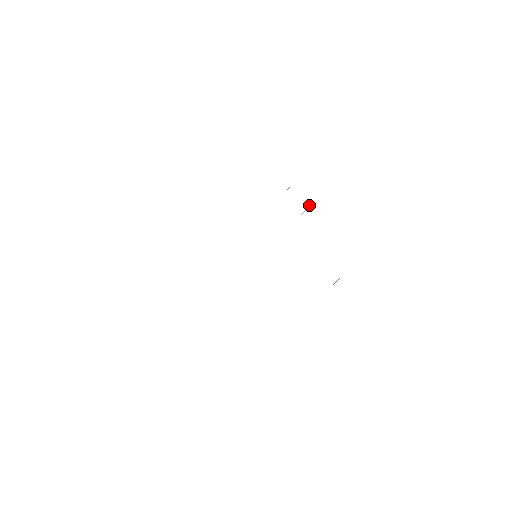
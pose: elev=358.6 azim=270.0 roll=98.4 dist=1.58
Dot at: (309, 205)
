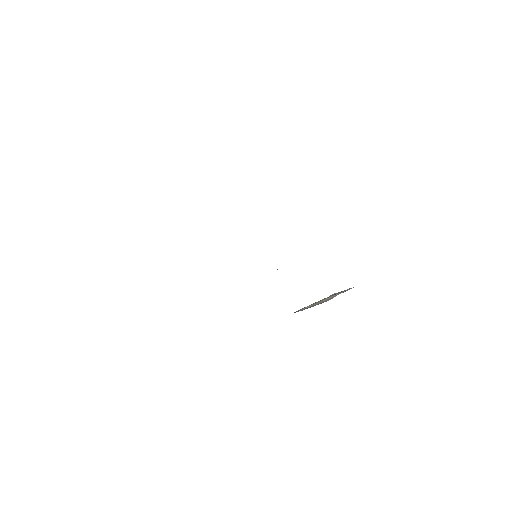
Dot at: occluded
